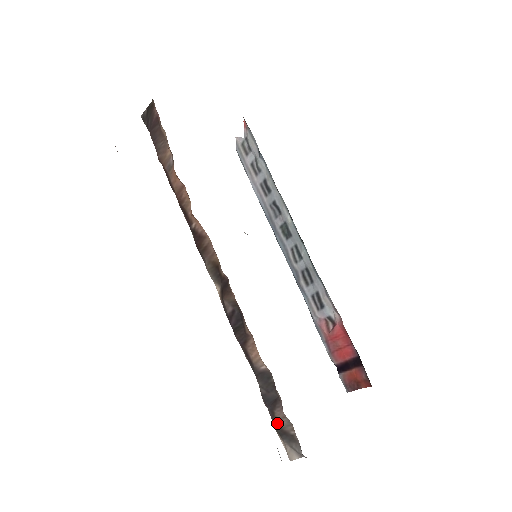
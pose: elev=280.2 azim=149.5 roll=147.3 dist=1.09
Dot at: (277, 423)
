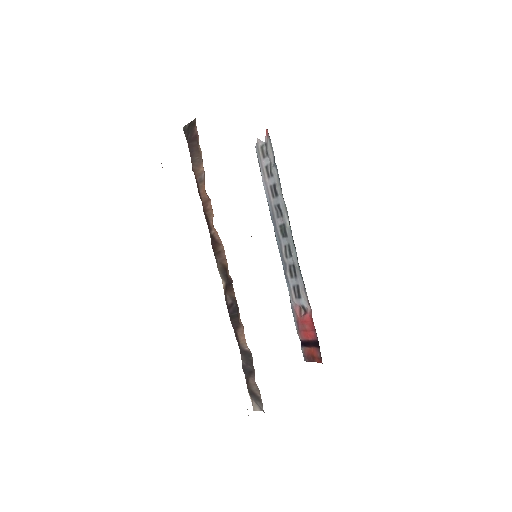
Dot at: (249, 386)
